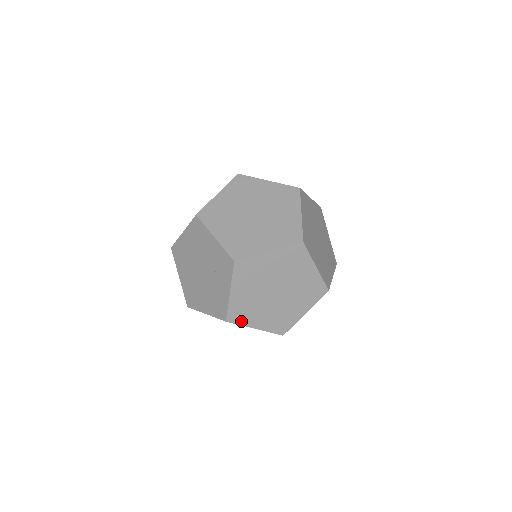
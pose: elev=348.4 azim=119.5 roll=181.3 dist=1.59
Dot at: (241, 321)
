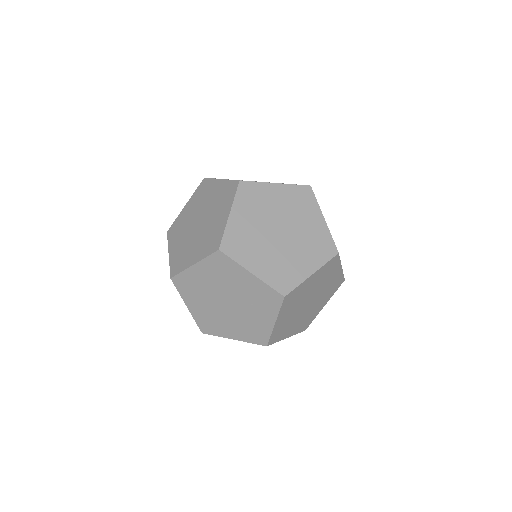
Dot at: (278, 339)
